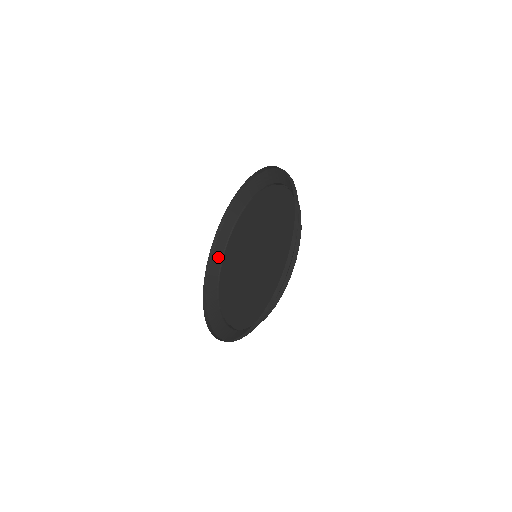
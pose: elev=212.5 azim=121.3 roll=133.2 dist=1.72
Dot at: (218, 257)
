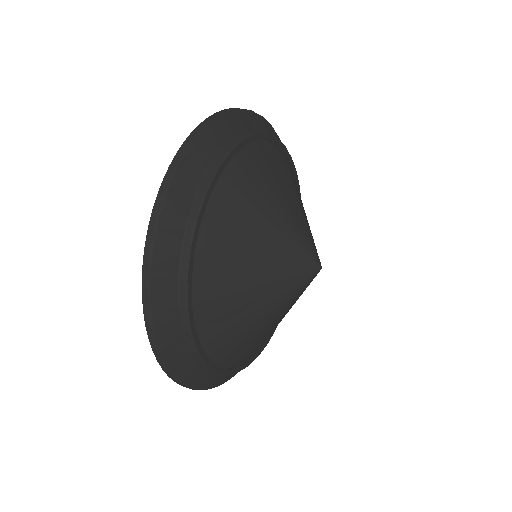
Dot at: (271, 134)
